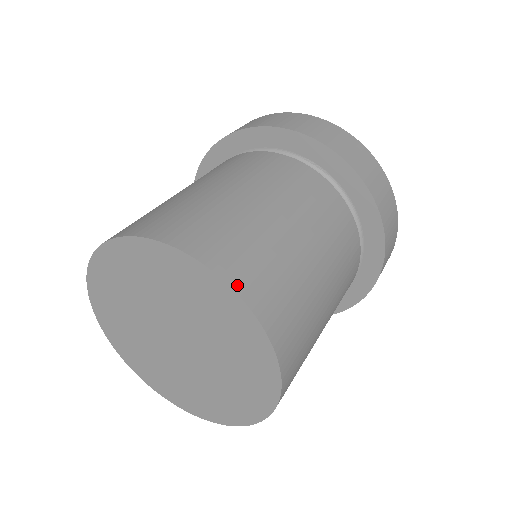
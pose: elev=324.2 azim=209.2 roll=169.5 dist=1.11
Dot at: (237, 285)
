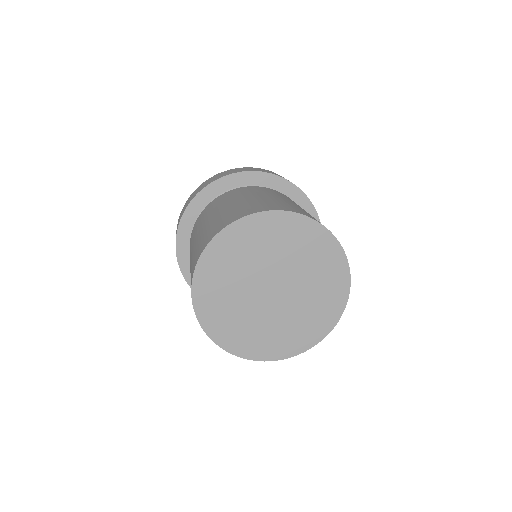
Dot at: (347, 263)
